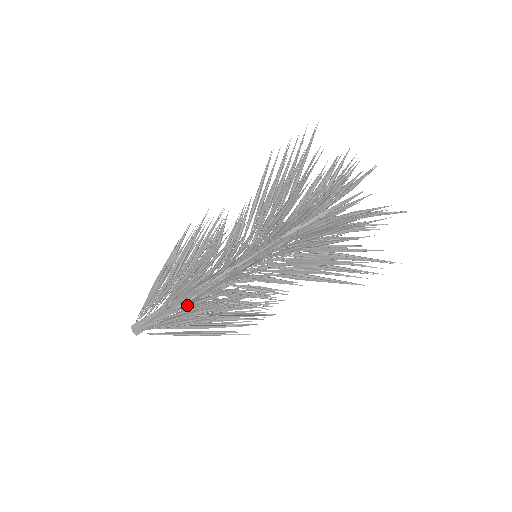
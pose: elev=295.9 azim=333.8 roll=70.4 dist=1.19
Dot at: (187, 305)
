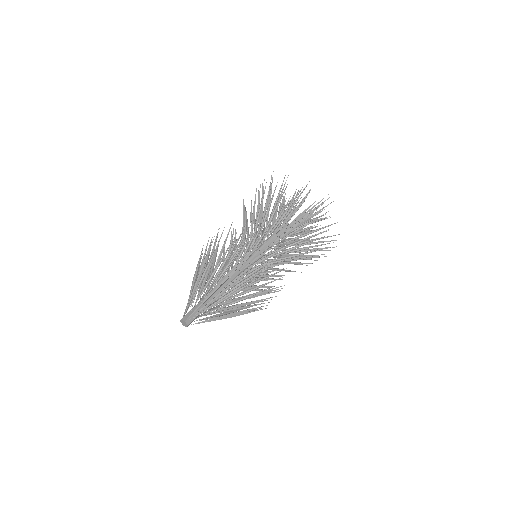
Dot at: (228, 284)
